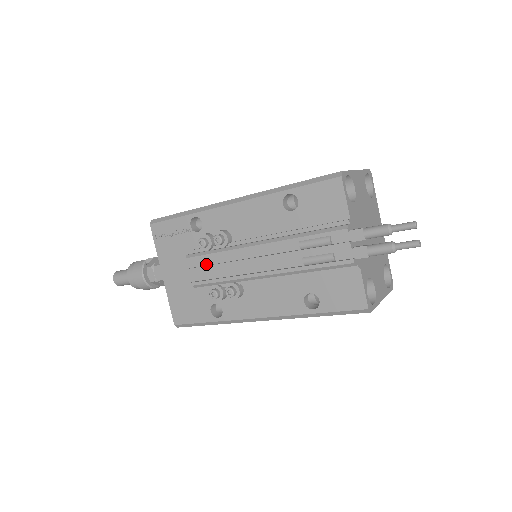
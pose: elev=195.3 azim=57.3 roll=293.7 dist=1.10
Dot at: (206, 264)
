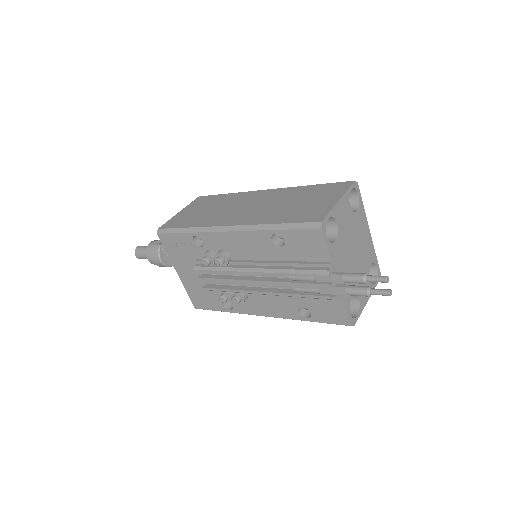
Dot at: (212, 273)
